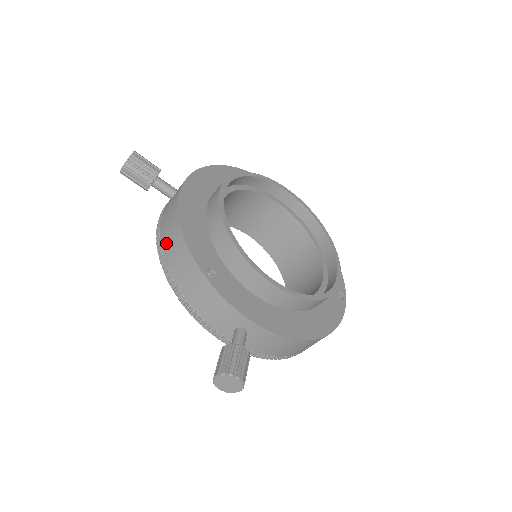
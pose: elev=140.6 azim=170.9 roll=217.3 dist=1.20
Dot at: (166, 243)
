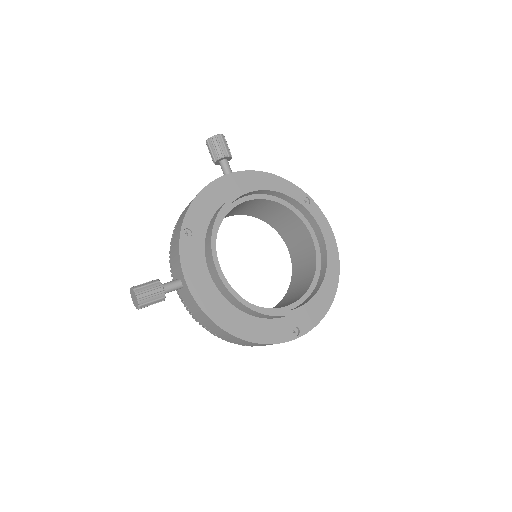
Dot at: occluded
